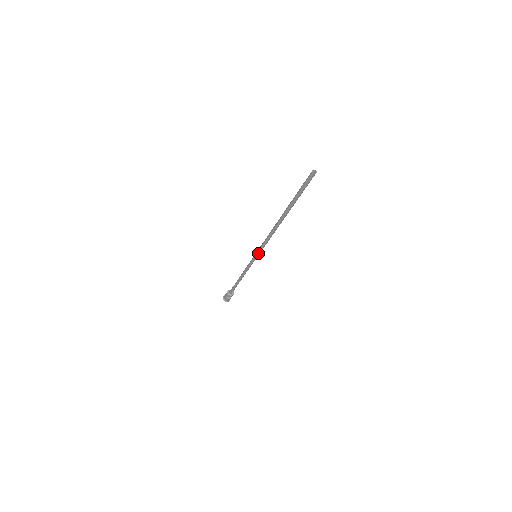
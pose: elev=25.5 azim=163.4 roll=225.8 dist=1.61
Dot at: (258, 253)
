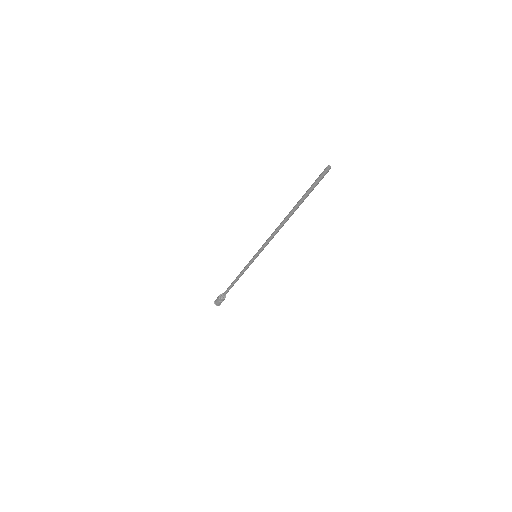
Dot at: (259, 253)
